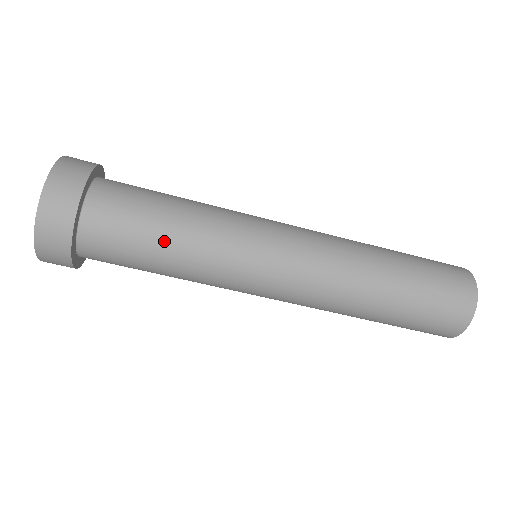
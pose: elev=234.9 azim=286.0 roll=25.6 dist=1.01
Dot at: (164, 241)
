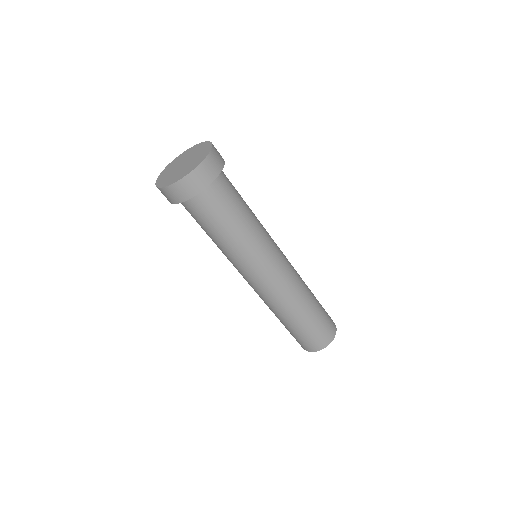
Dot at: (220, 232)
